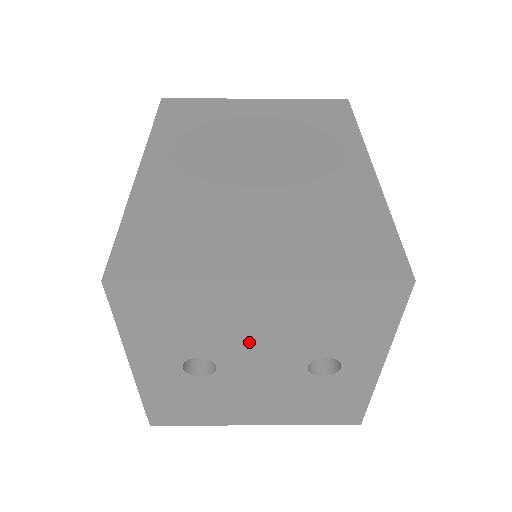
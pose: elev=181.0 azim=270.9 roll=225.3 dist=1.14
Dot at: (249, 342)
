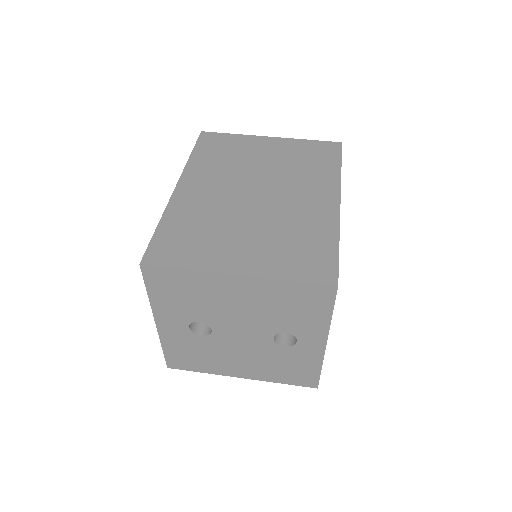
Dot at: (232, 315)
